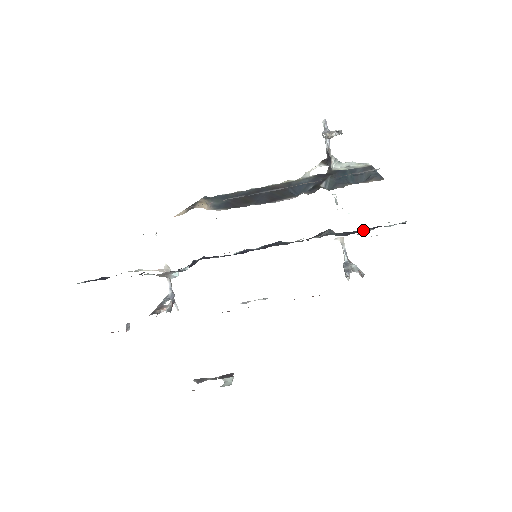
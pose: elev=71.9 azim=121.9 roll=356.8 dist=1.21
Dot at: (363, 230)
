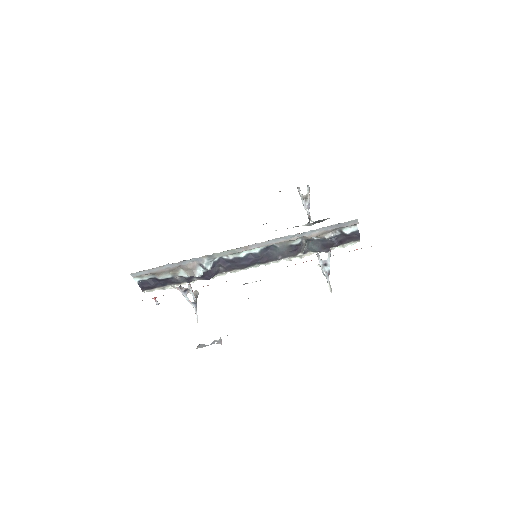
Dot at: (330, 240)
